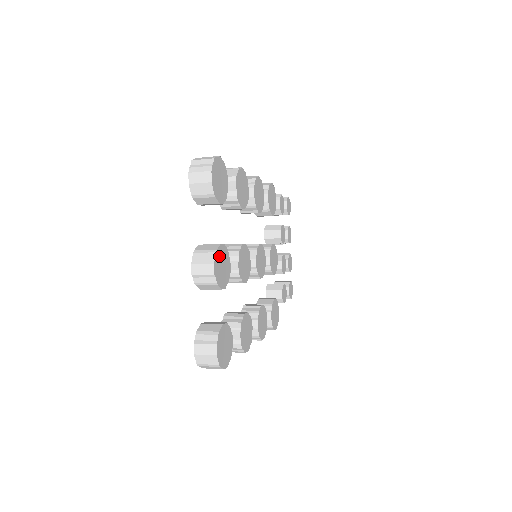
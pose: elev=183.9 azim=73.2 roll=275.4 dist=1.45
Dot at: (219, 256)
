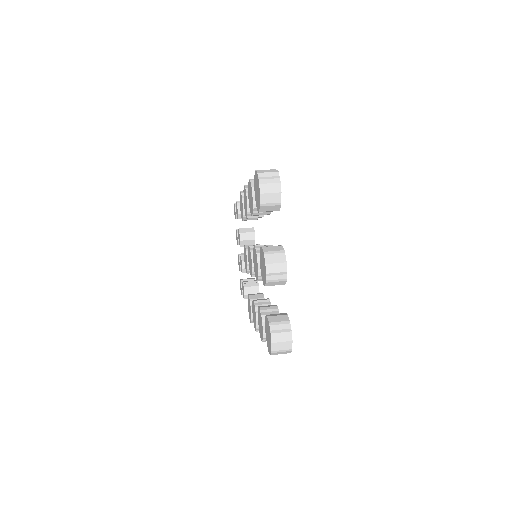
Dot at: occluded
